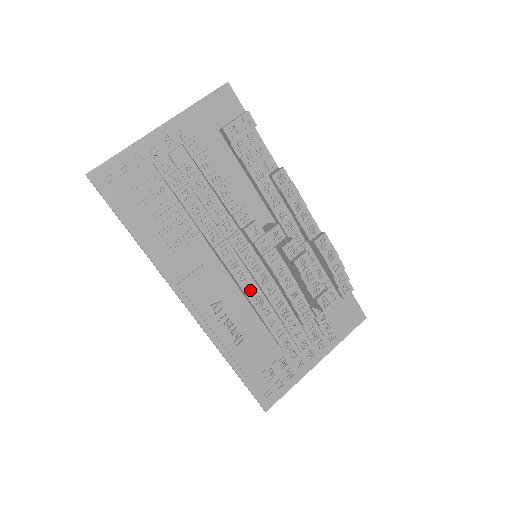
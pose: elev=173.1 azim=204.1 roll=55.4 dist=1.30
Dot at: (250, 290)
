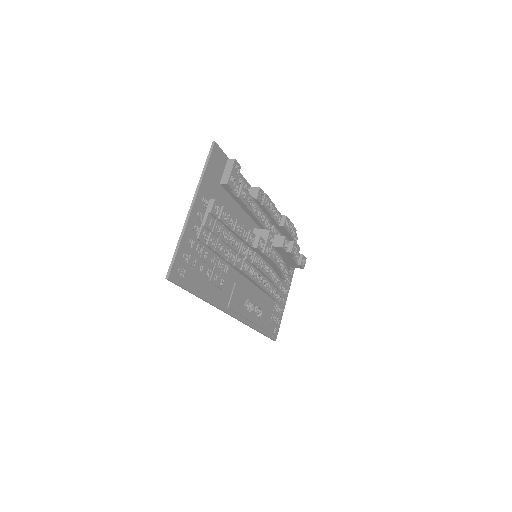
Dot at: (260, 280)
